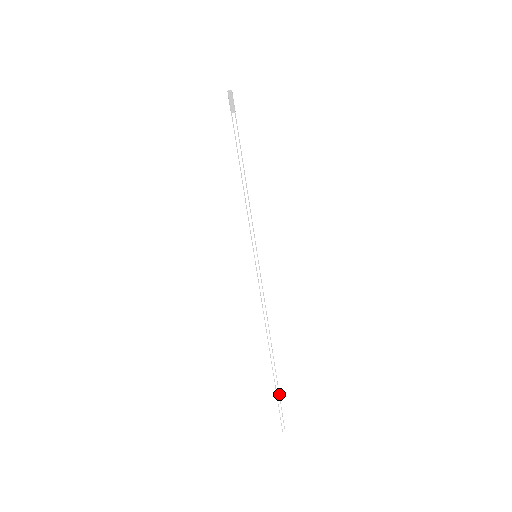
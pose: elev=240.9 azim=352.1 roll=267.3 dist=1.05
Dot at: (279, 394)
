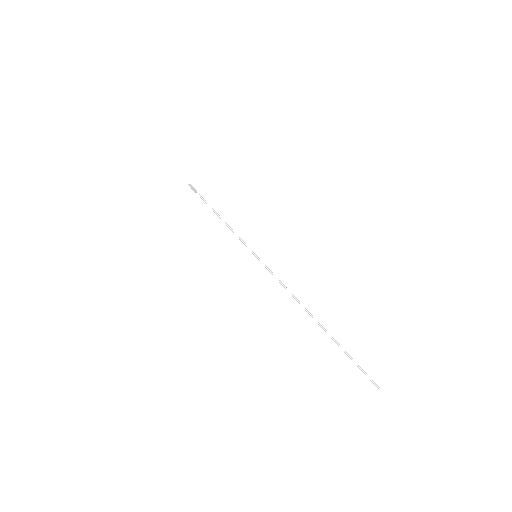
Dot at: (347, 353)
